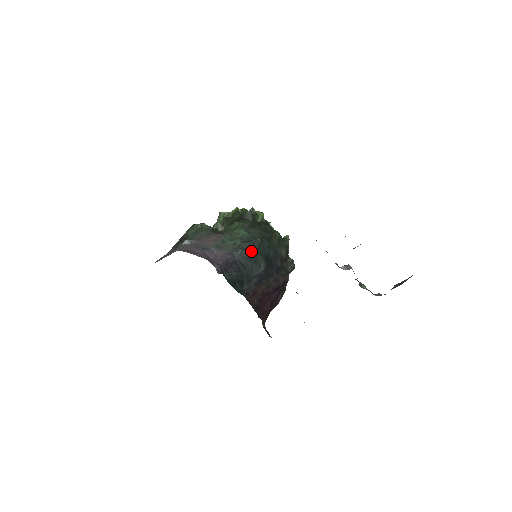
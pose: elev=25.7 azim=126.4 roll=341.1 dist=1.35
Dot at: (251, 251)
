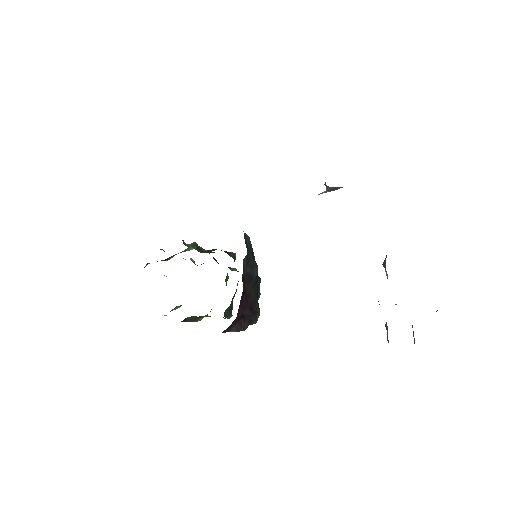
Dot at: occluded
